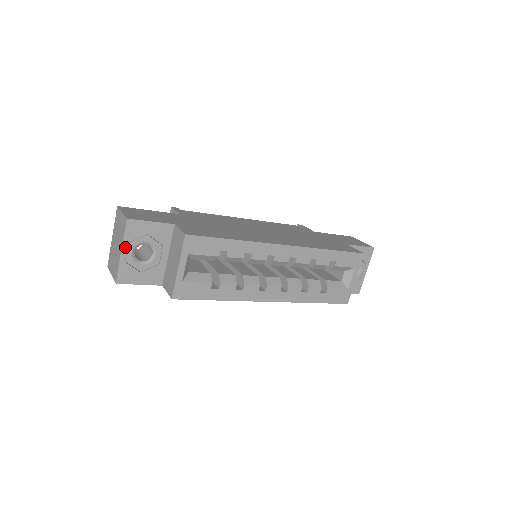
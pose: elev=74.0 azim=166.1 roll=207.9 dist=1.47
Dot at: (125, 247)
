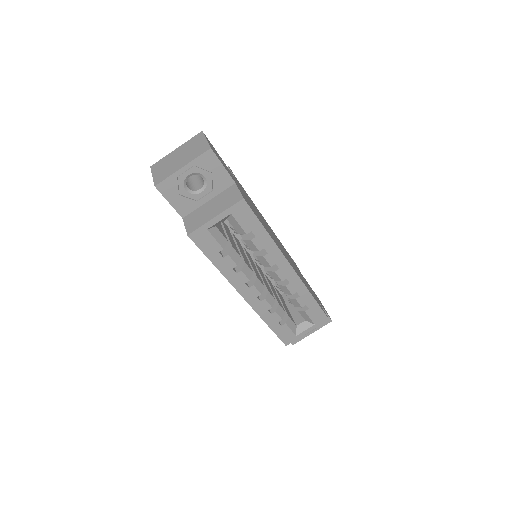
Dot at: (188, 166)
